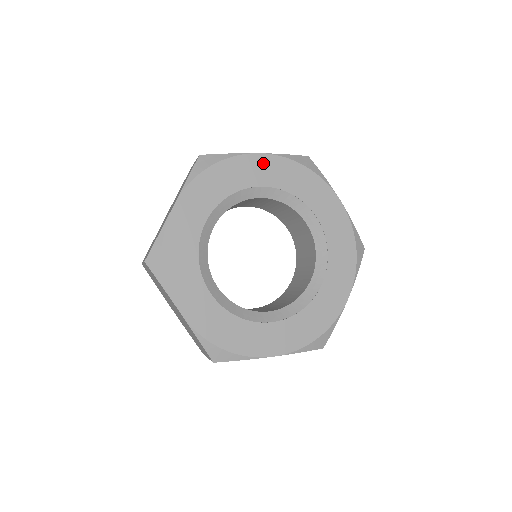
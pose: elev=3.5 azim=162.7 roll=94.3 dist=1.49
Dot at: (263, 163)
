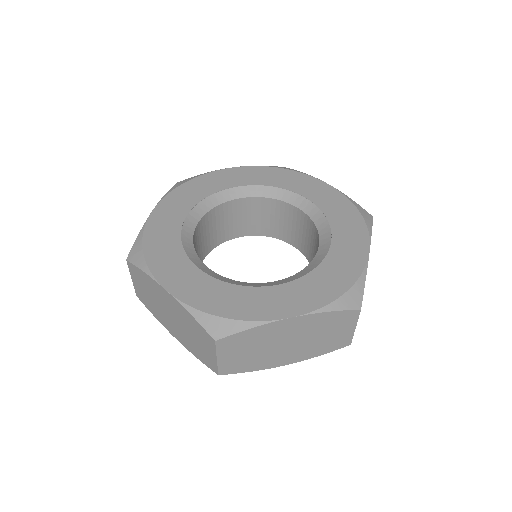
Dot at: (324, 189)
